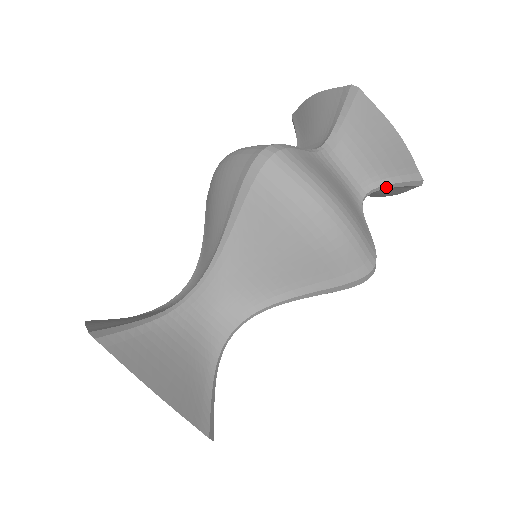
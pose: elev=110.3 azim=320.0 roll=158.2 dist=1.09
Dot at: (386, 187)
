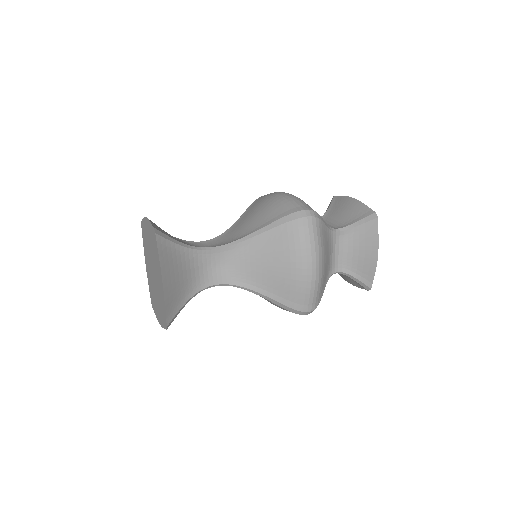
Dot at: (354, 226)
